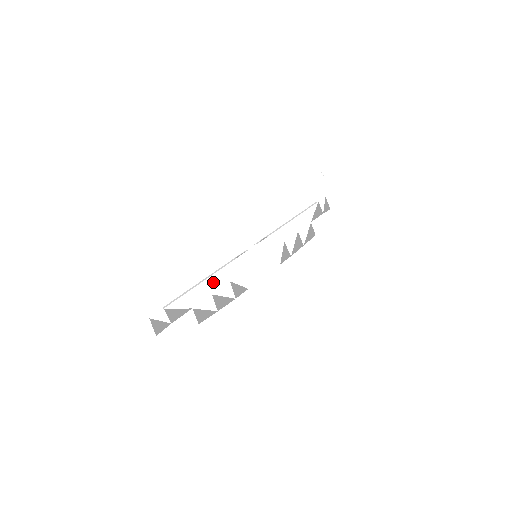
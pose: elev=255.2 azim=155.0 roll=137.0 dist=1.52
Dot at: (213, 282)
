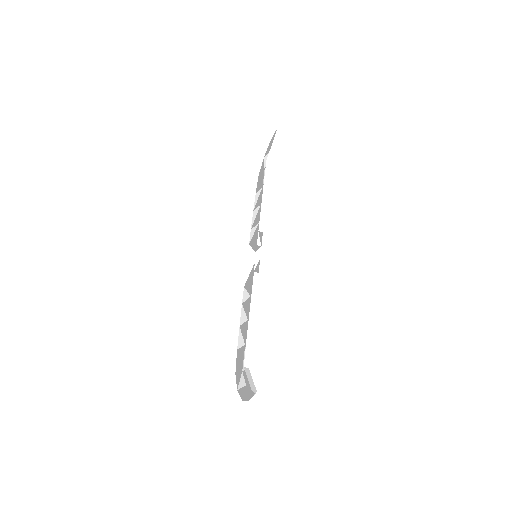
Dot at: occluded
